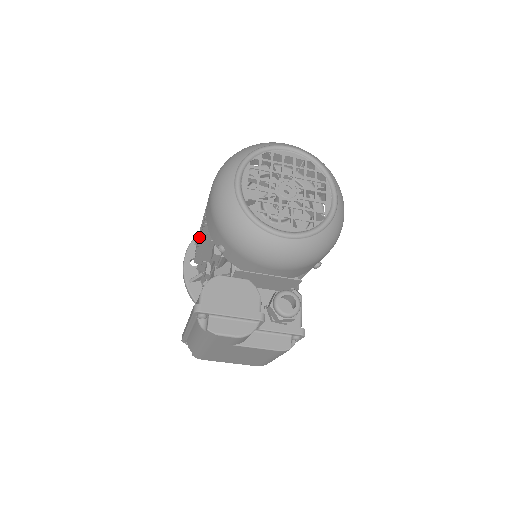
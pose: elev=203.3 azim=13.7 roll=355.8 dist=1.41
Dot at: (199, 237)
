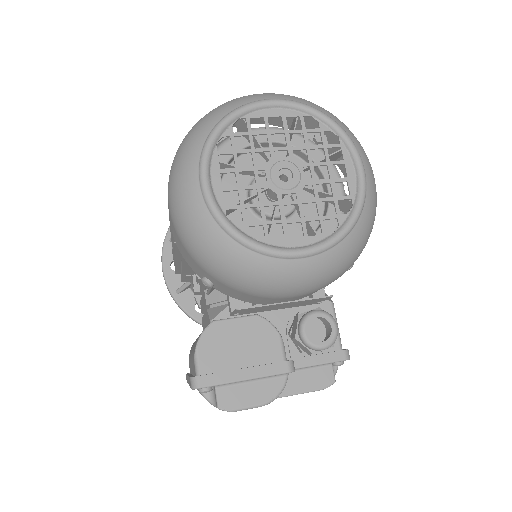
Dot at: (172, 246)
